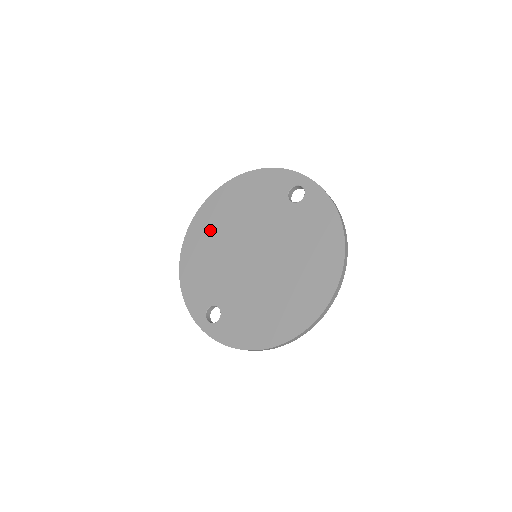
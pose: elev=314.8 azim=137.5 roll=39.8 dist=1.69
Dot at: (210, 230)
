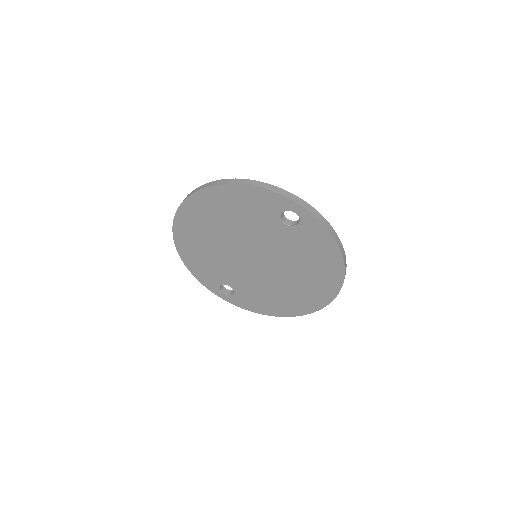
Dot at: (200, 230)
